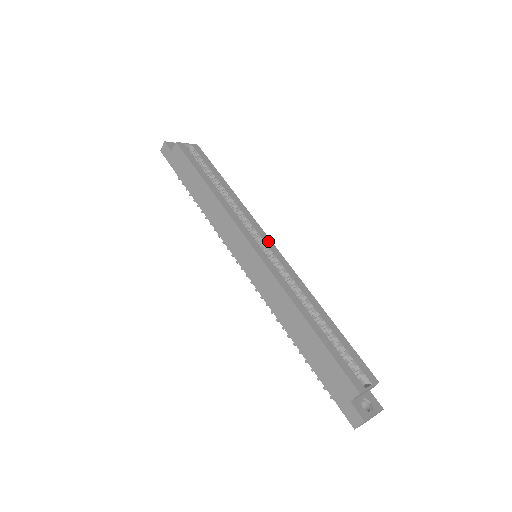
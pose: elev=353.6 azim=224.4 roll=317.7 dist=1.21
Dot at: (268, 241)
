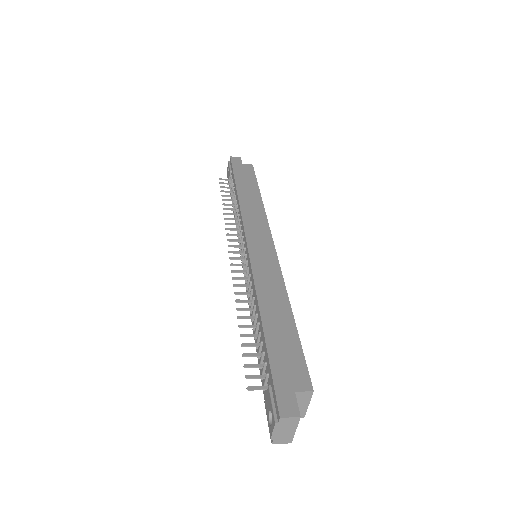
Dot at: occluded
